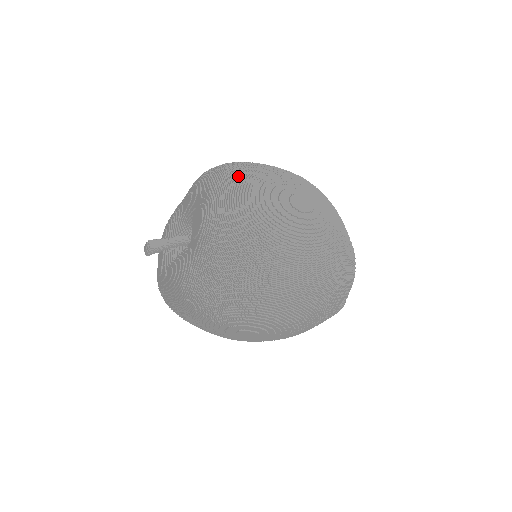
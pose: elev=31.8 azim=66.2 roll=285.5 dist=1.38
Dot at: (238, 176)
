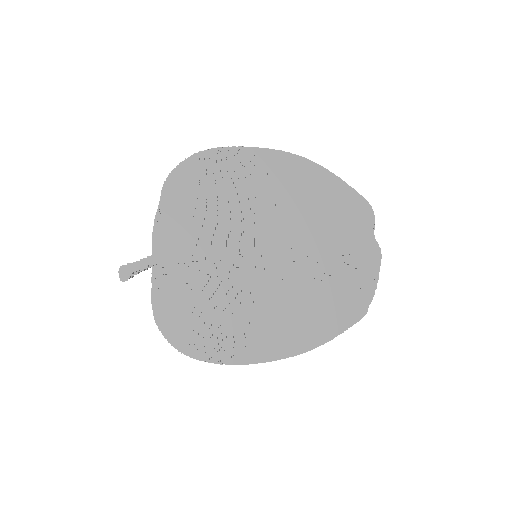
Dot at: (190, 207)
